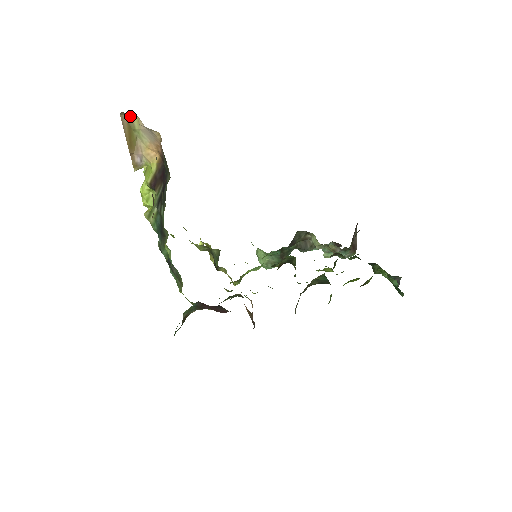
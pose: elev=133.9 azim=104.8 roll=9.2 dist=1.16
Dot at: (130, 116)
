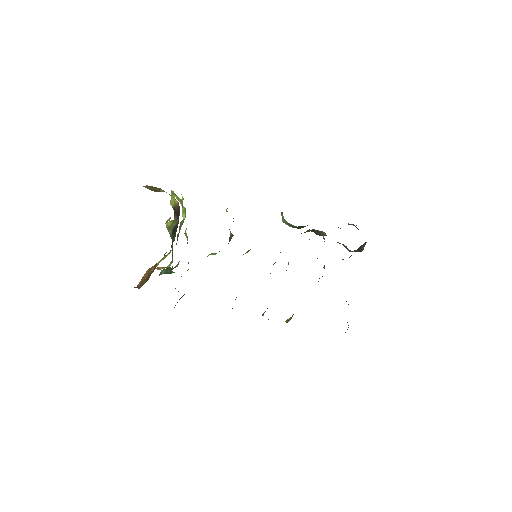
Dot at: occluded
